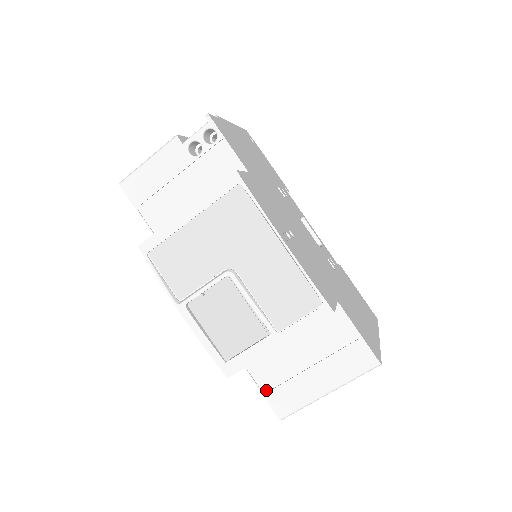
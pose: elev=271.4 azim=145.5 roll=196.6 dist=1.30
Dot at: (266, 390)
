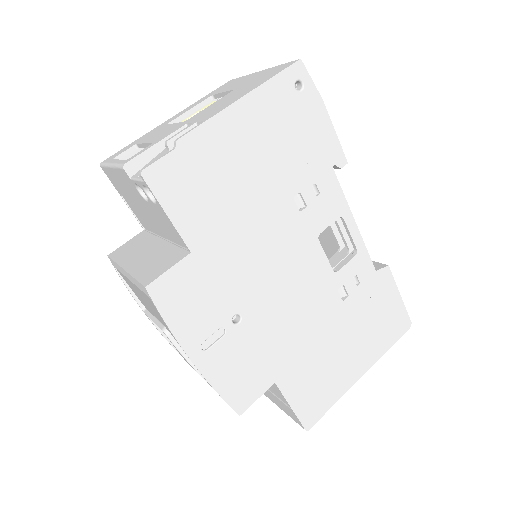
Dot at: occluded
